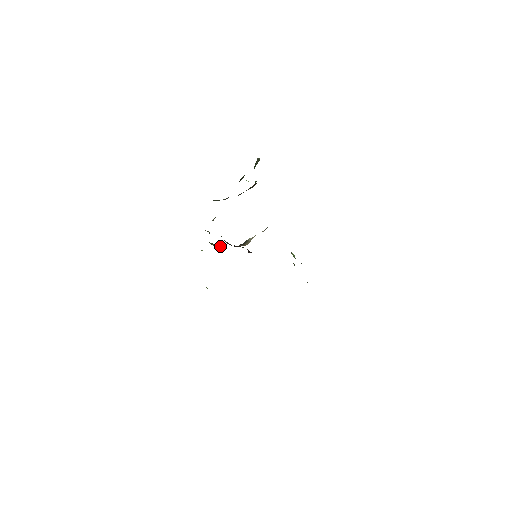
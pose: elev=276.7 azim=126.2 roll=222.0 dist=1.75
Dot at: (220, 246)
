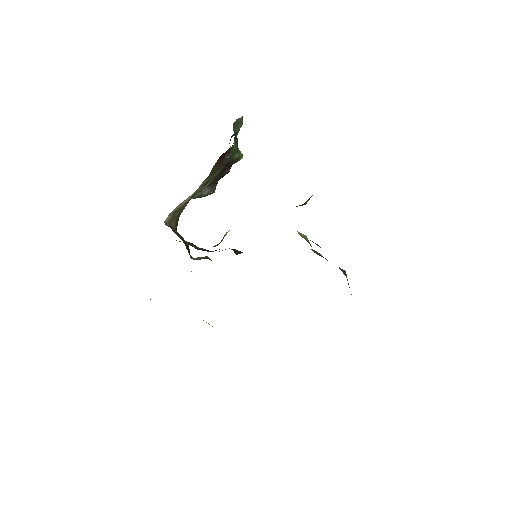
Dot at: (205, 258)
